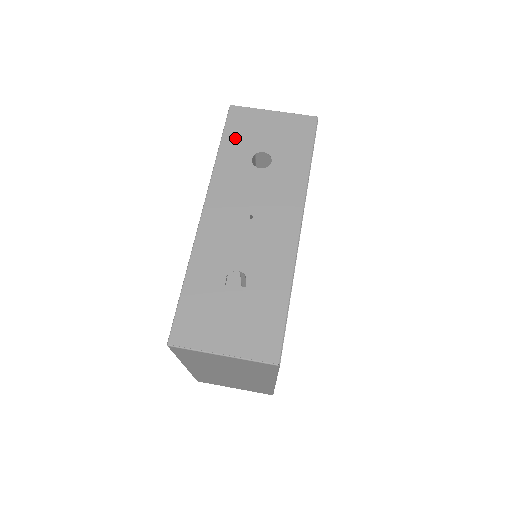
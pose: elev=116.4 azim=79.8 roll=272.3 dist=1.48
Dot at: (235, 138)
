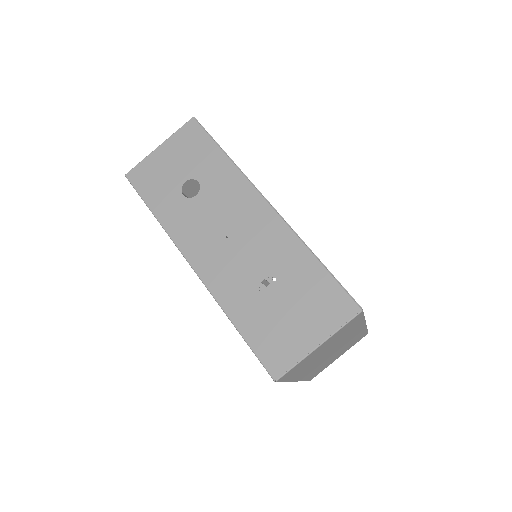
Dot at: (155, 194)
